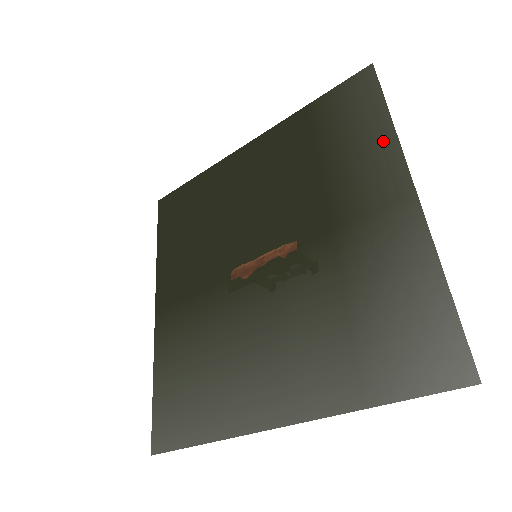
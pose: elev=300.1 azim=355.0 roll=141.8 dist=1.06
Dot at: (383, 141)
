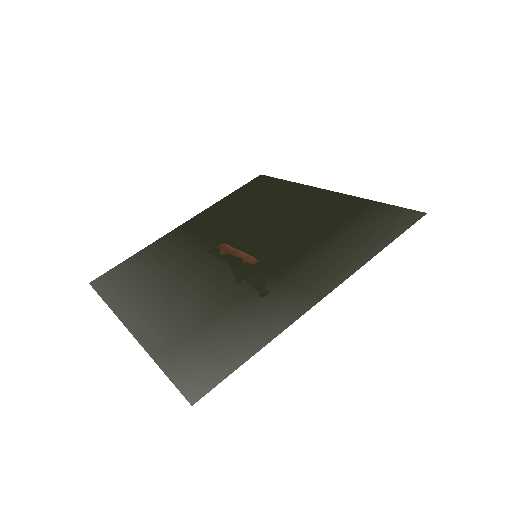
Dot at: (358, 258)
